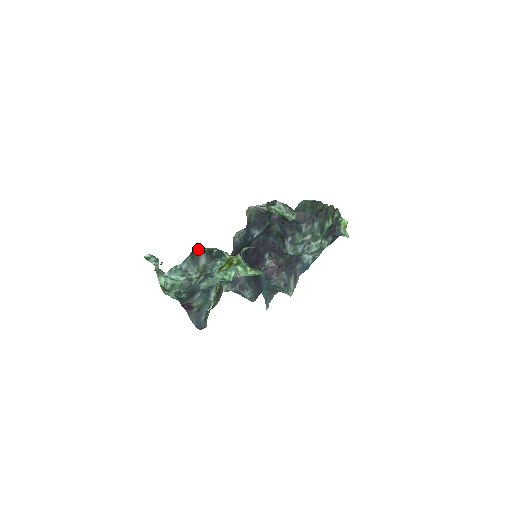
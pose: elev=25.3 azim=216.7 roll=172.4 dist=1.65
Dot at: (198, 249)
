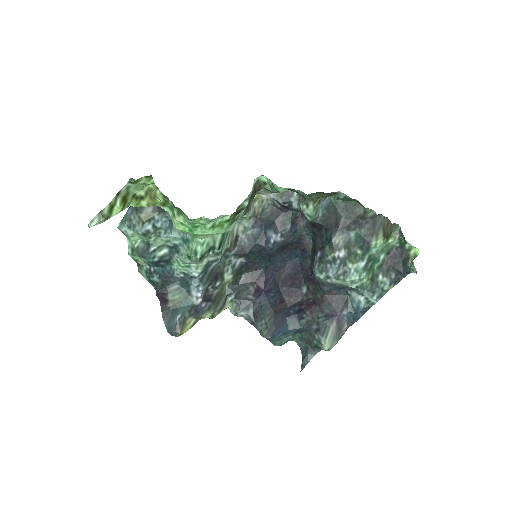
Dot at: occluded
